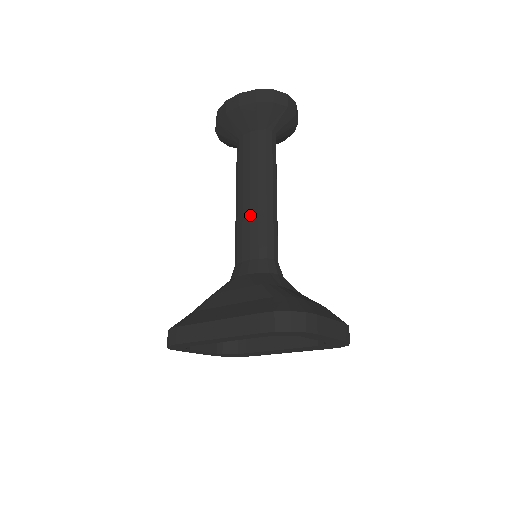
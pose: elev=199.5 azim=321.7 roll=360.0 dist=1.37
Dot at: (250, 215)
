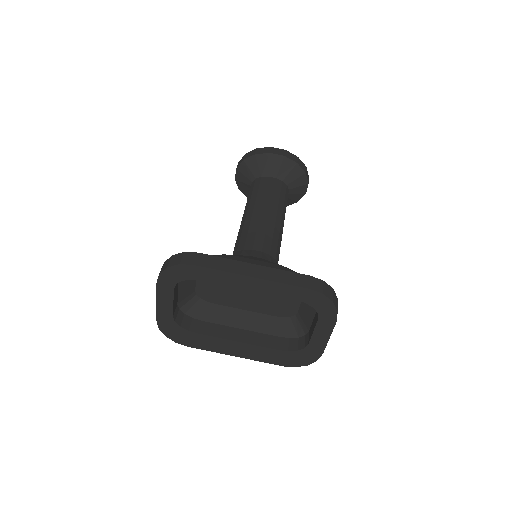
Dot at: (267, 224)
